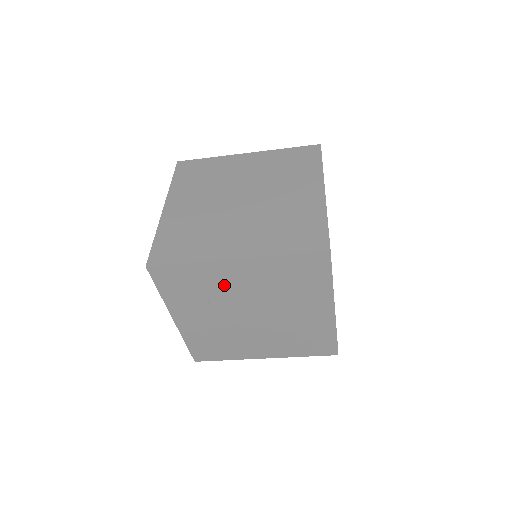
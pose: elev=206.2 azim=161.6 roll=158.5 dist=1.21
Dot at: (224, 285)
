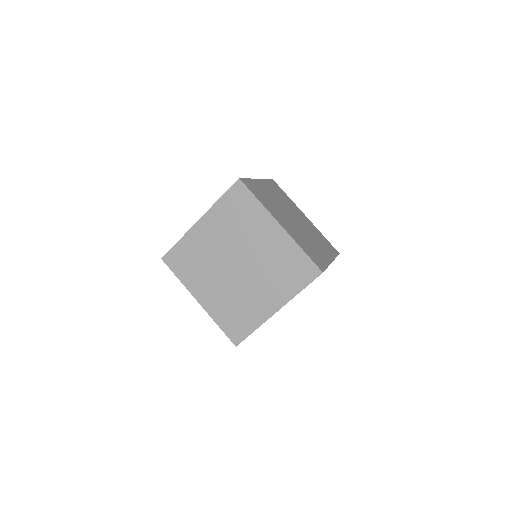
Dot at: occluded
